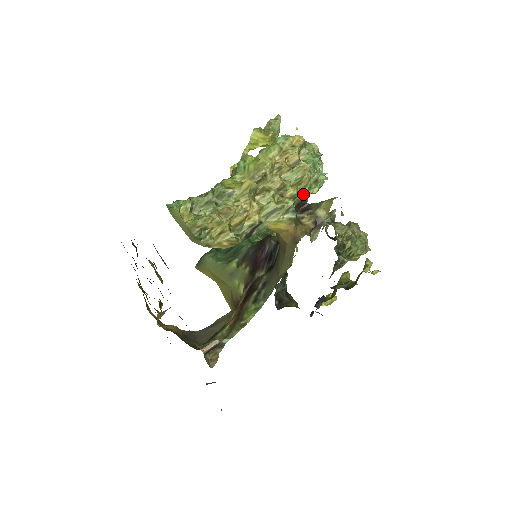
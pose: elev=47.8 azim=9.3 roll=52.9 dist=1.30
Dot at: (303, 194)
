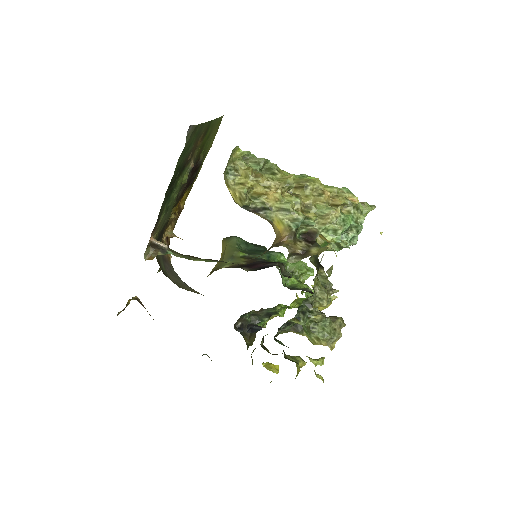
Dot at: (315, 223)
